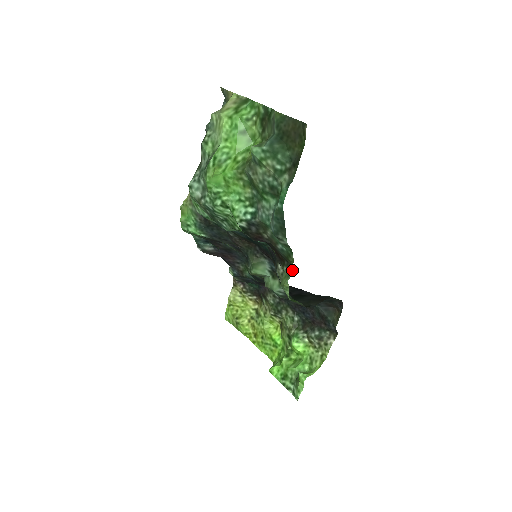
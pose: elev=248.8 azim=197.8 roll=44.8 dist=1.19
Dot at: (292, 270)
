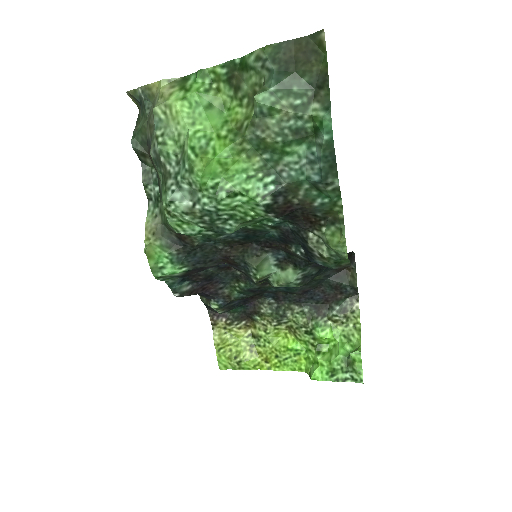
Dot at: (342, 220)
